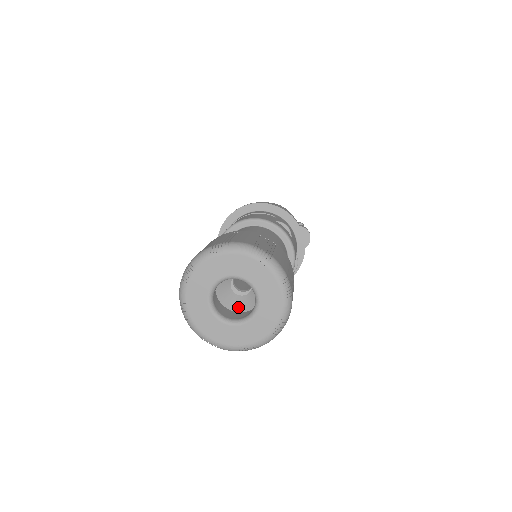
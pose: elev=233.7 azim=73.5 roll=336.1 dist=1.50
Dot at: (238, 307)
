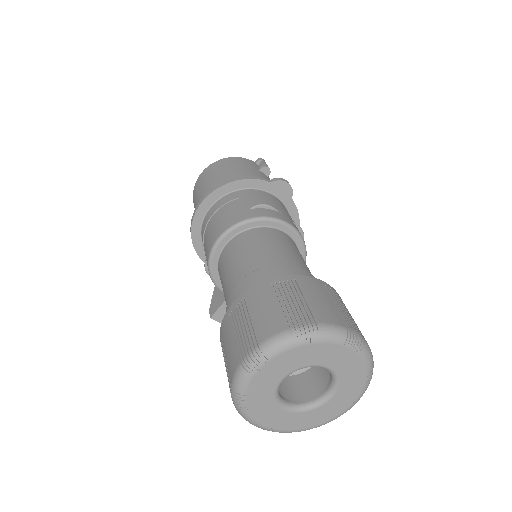
Dot at: occluded
